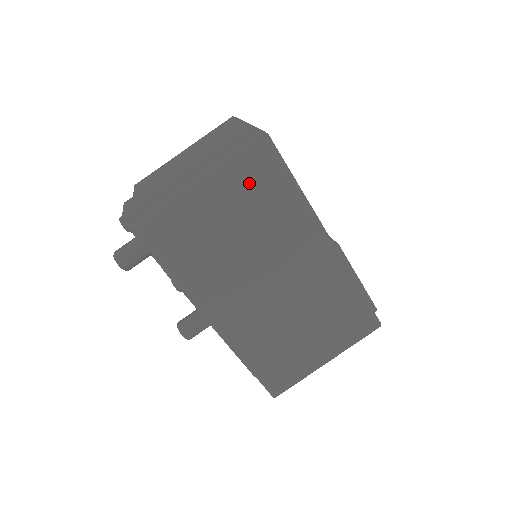
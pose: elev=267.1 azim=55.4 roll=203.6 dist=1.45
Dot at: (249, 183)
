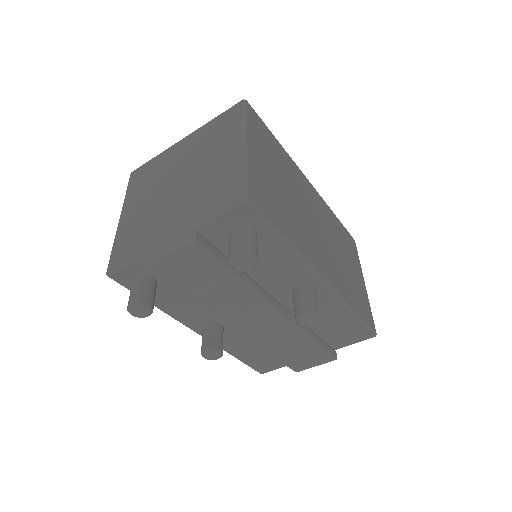
Dot at: (263, 140)
